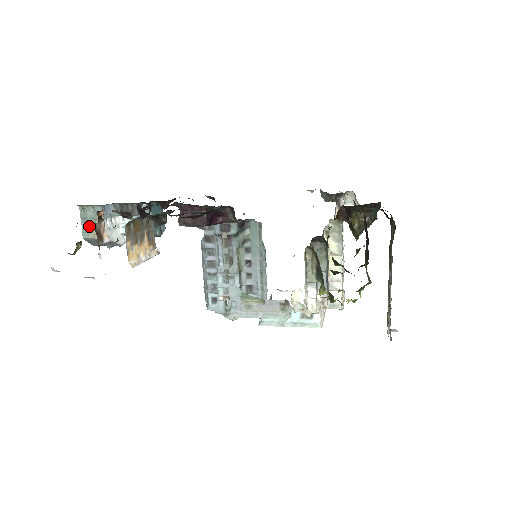
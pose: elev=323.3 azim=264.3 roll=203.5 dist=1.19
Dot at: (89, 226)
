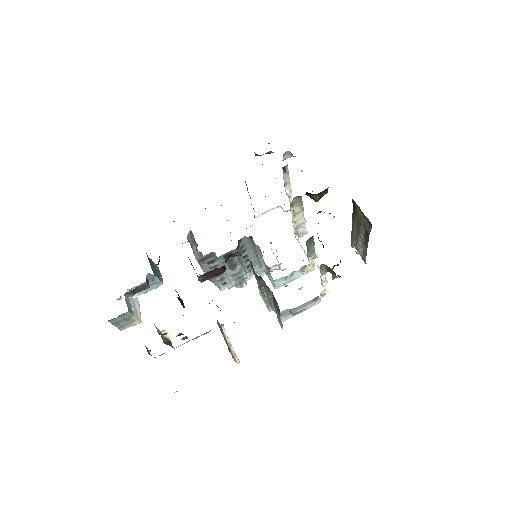
Dot at: (123, 323)
